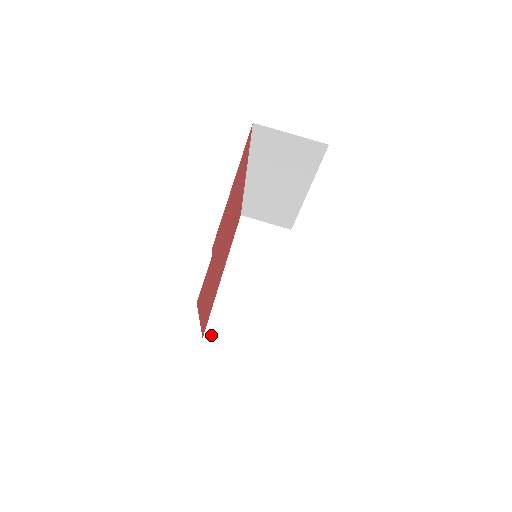
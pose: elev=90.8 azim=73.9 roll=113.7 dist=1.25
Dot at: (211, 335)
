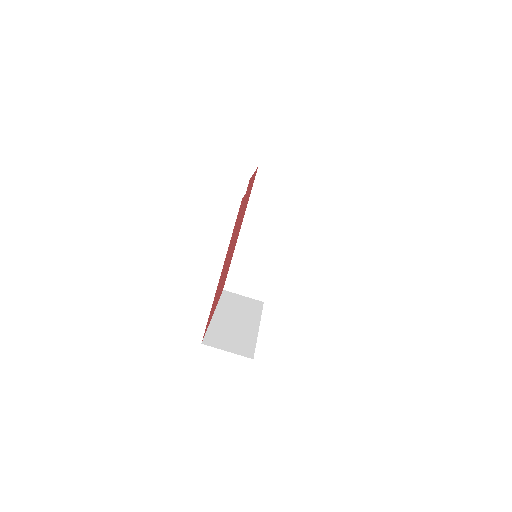
Dot at: (209, 343)
